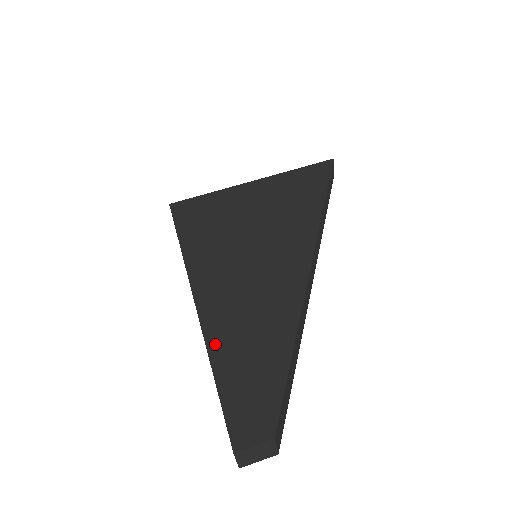
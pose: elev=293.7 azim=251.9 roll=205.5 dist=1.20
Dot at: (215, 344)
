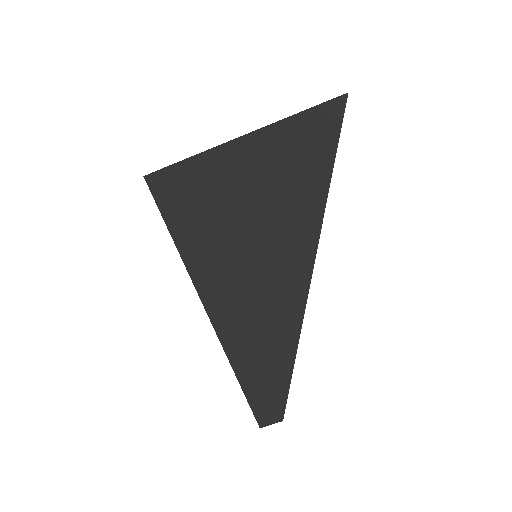
Dot at: (236, 361)
